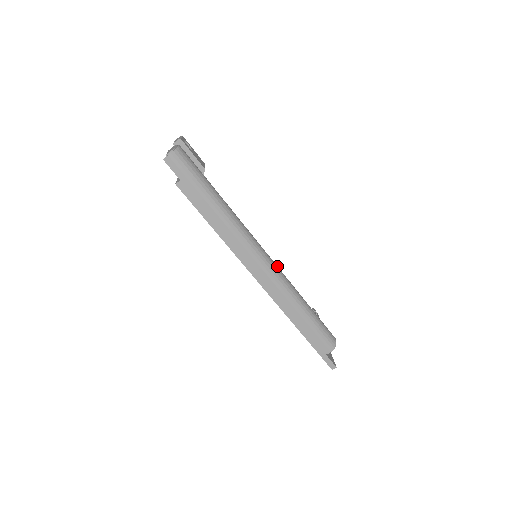
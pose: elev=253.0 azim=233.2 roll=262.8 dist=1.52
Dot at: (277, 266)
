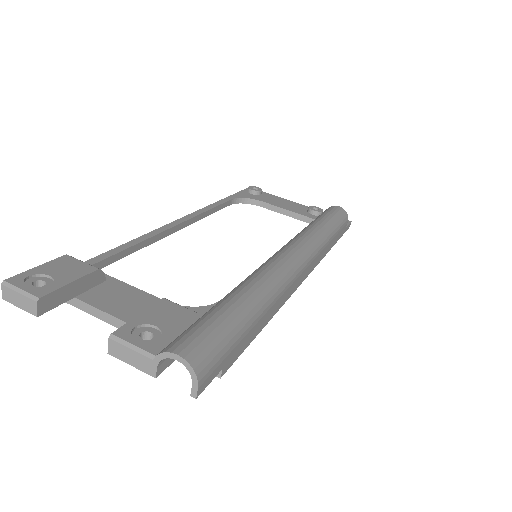
Dot at: (297, 243)
